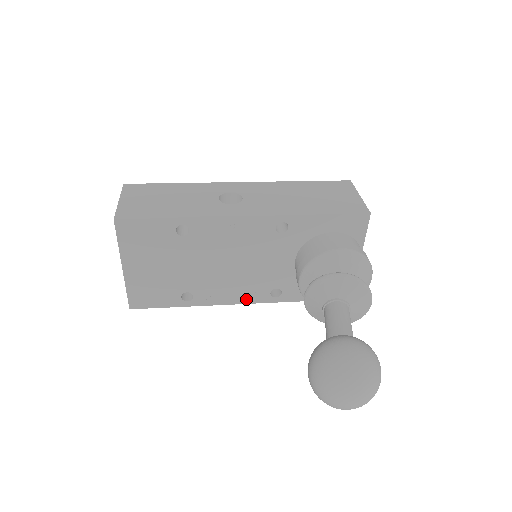
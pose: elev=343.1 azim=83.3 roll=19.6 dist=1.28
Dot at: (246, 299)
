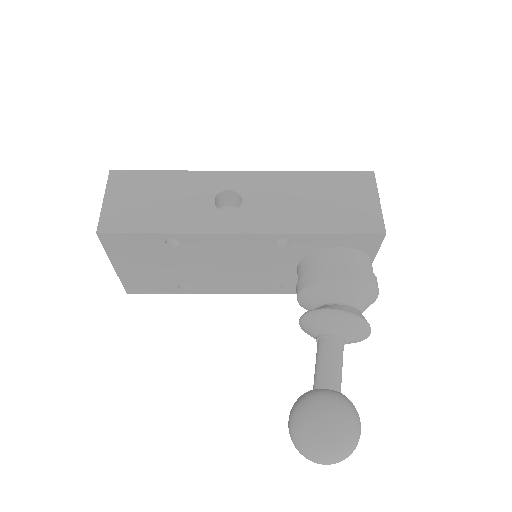
Dot at: (245, 290)
